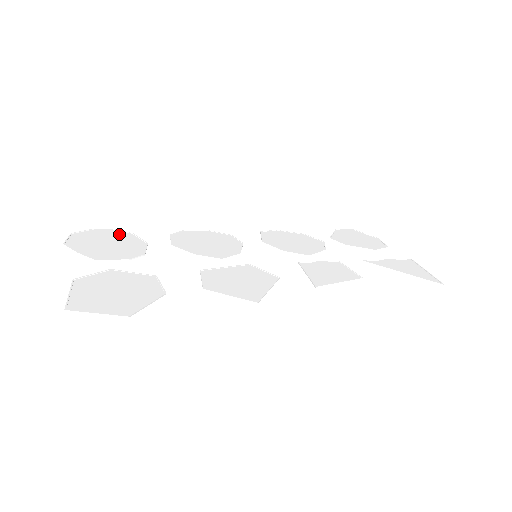
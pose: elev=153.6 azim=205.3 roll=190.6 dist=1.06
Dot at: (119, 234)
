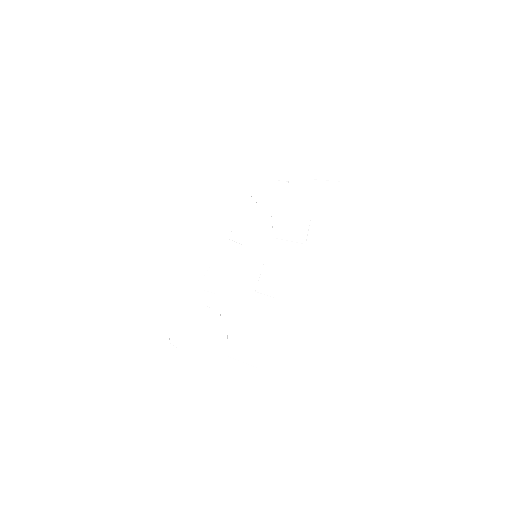
Dot at: (185, 317)
